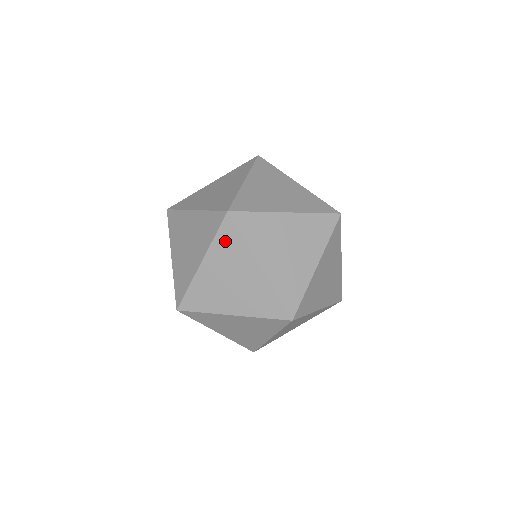
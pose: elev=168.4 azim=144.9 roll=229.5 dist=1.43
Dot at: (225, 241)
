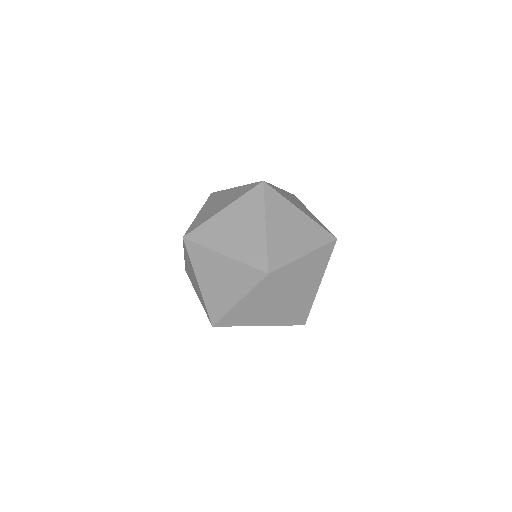
Dot at: (186, 253)
